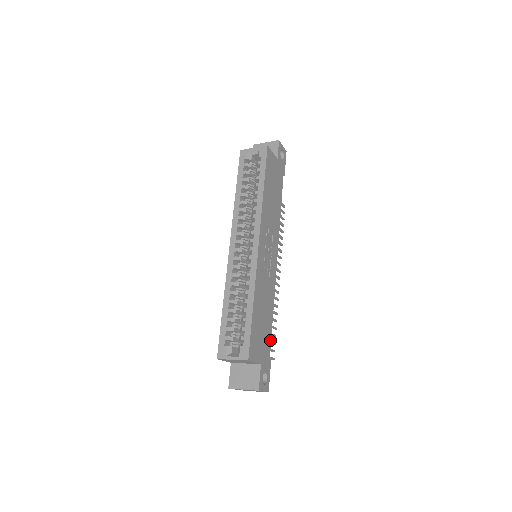
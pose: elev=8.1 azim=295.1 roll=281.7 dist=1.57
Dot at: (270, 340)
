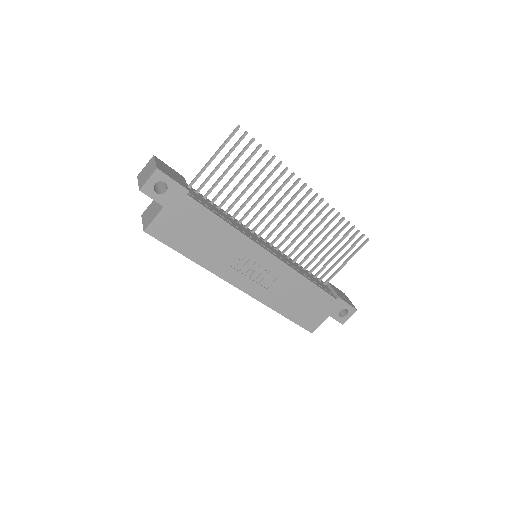
Dot at: (326, 294)
